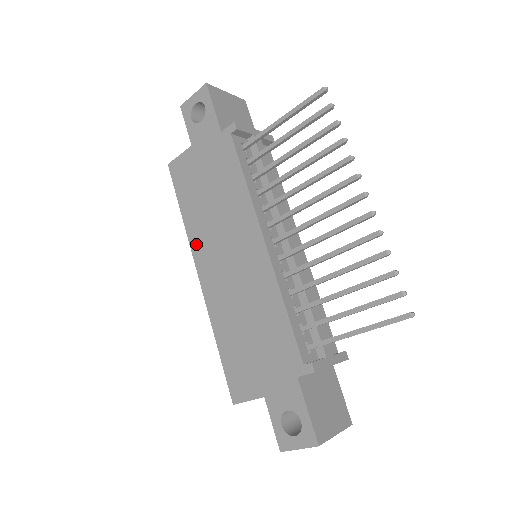
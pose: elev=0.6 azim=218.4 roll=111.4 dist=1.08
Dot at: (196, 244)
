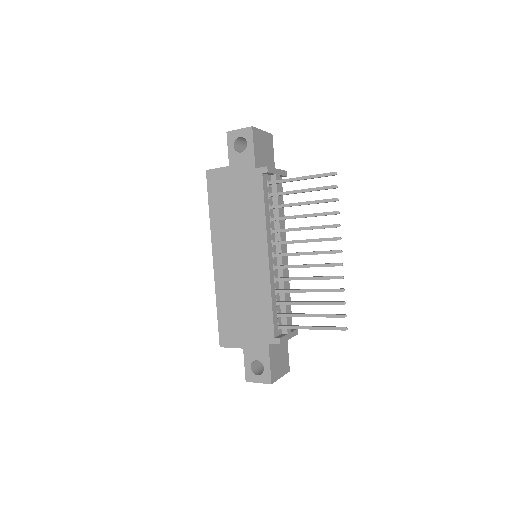
Dot at: (216, 237)
